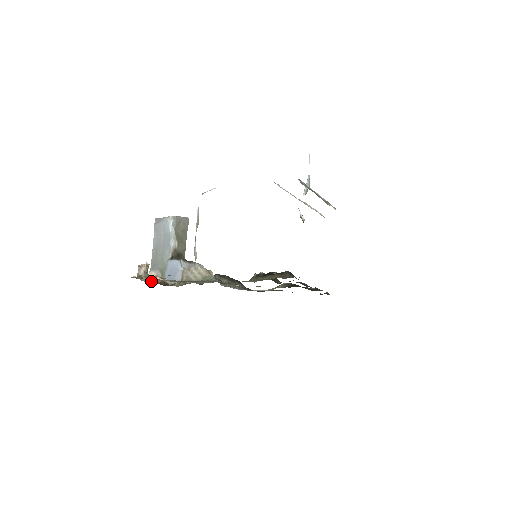
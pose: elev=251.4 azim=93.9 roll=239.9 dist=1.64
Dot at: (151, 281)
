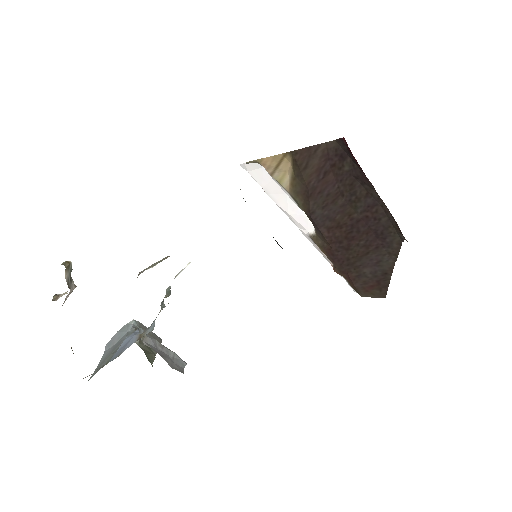
Dot at: occluded
